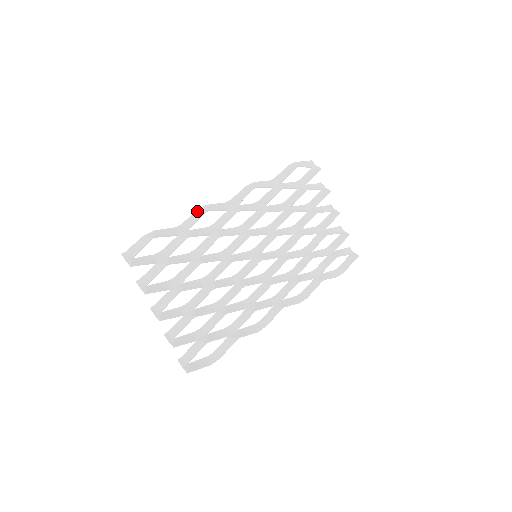
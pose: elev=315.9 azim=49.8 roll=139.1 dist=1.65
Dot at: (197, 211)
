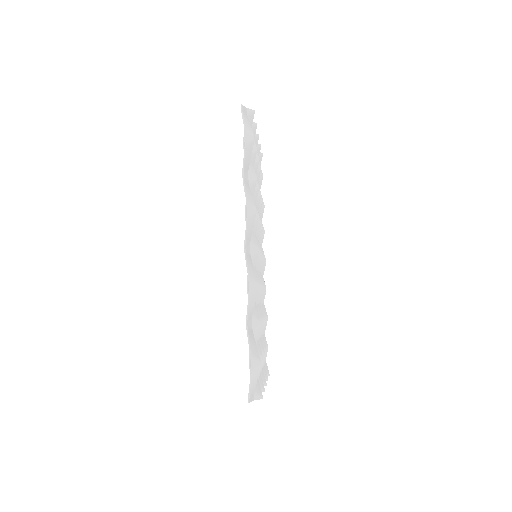
Dot at: (251, 295)
